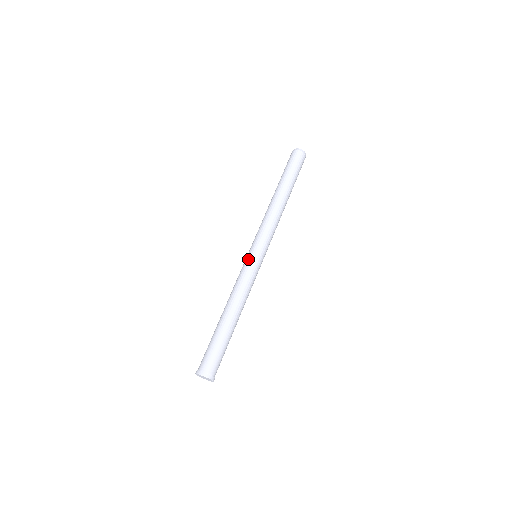
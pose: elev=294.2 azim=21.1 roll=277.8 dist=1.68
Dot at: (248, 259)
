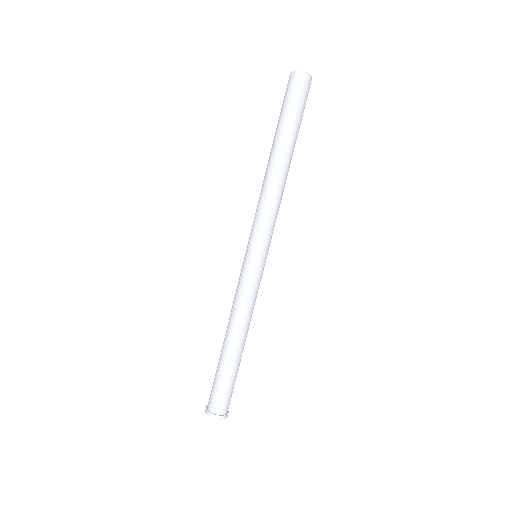
Dot at: (254, 269)
